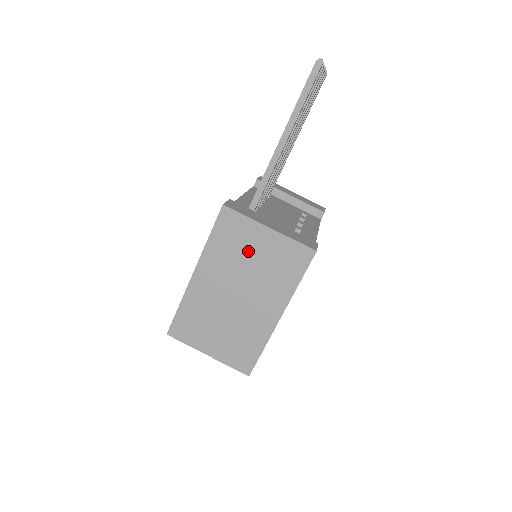
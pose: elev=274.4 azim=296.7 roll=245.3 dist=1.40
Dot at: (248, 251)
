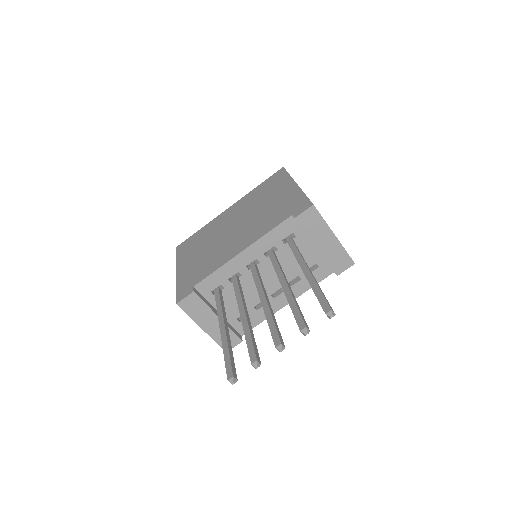
Dot at: occluded
